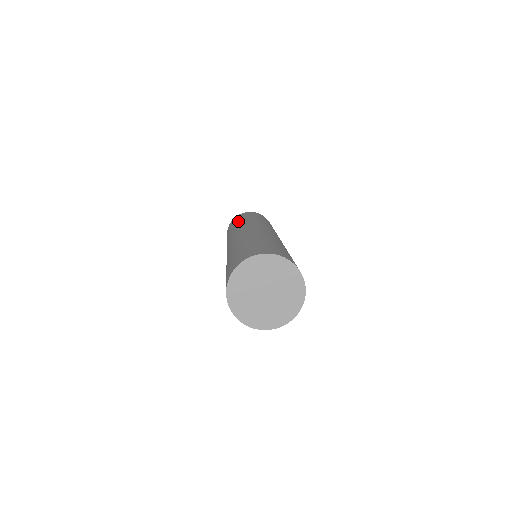
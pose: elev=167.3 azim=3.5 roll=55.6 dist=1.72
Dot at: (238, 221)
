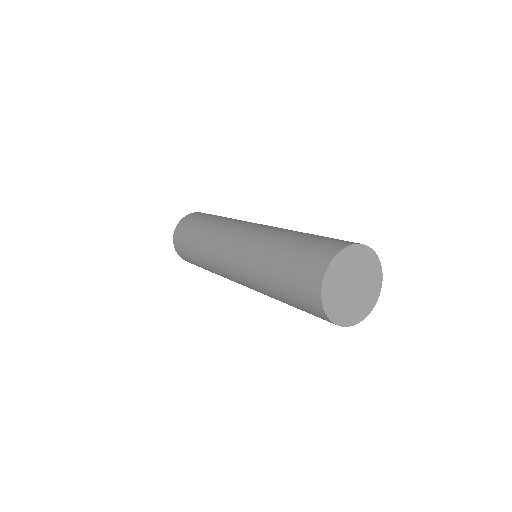
Dot at: (215, 217)
